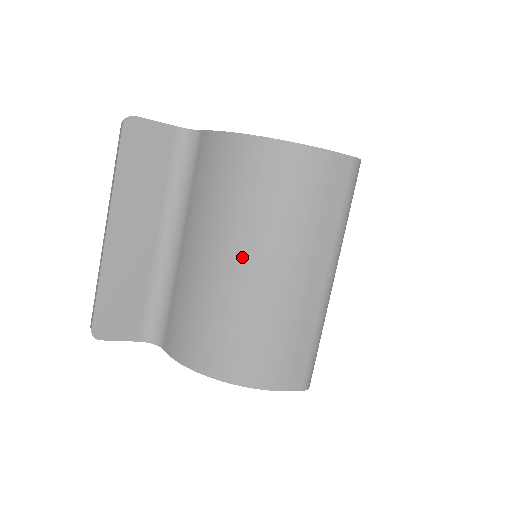
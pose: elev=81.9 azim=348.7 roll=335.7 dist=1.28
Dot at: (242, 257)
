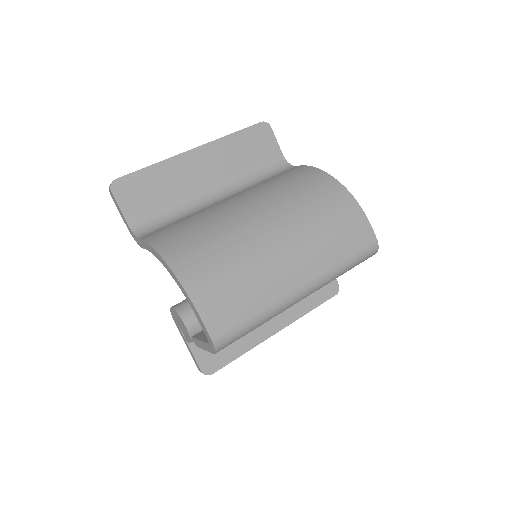
Dot at: (267, 218)
